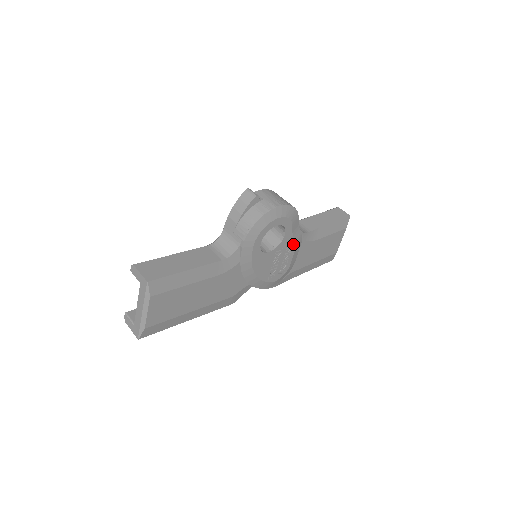
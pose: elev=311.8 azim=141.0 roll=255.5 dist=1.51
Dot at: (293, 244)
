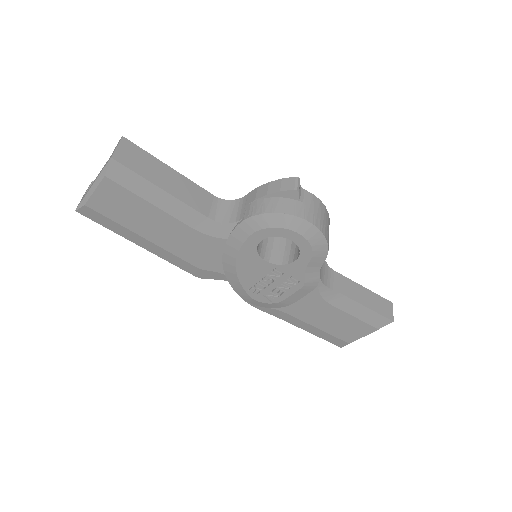
Dot at: (300, 281)
